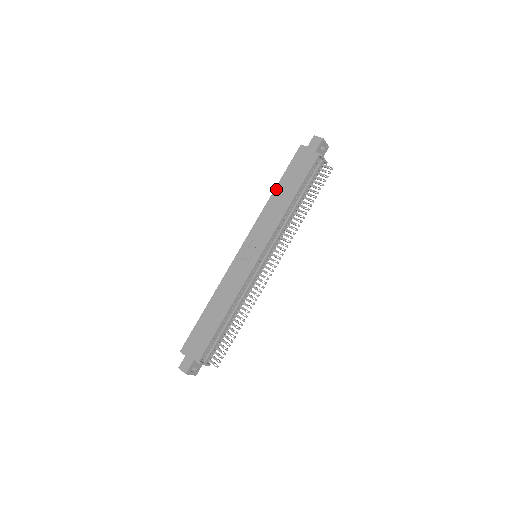
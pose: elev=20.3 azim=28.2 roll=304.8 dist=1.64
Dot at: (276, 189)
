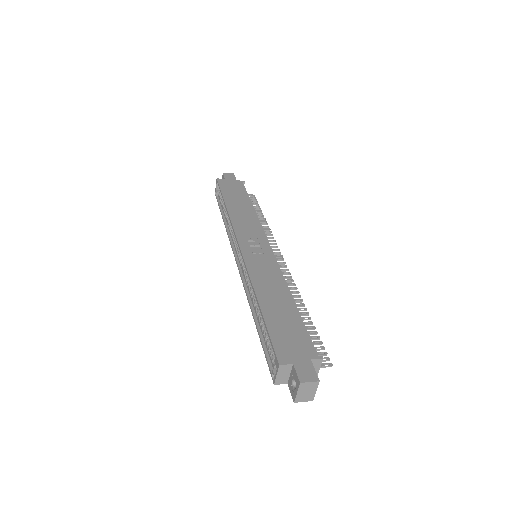
Dot at: (227, 203)
